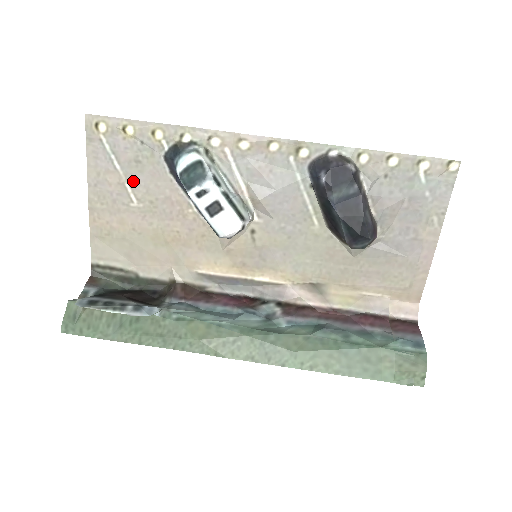
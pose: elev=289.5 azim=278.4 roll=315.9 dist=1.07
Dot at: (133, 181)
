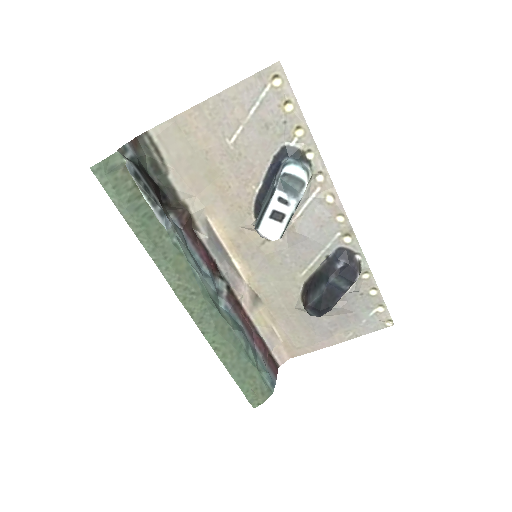
Dot at: (248, 131)
